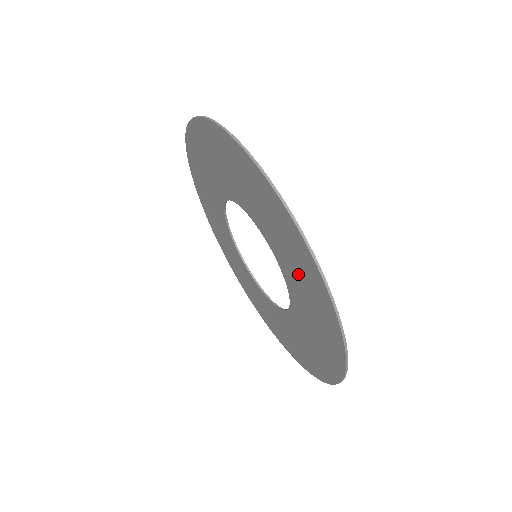
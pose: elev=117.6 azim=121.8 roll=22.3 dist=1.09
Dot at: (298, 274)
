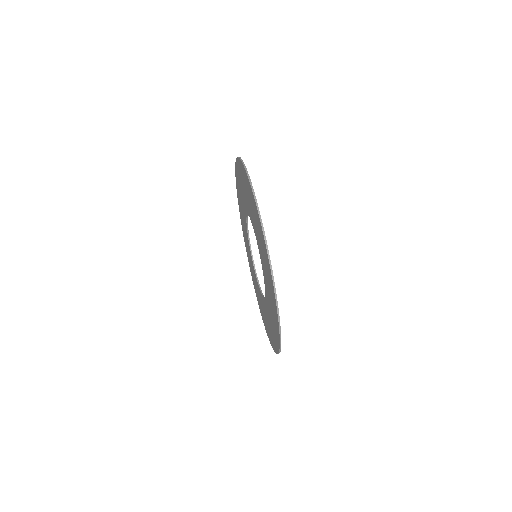
Dot at: (266, 273)
